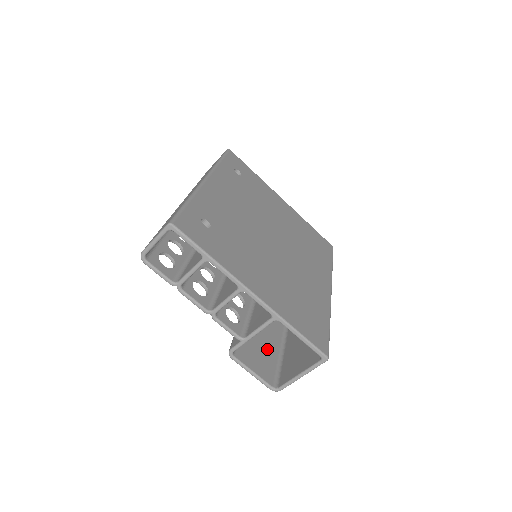
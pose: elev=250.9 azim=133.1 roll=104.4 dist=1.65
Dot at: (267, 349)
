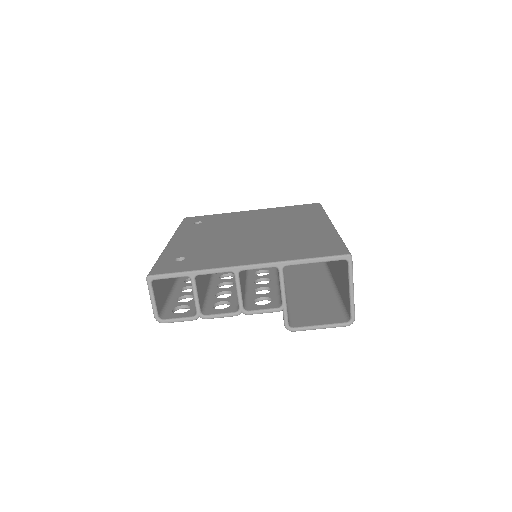
Dot at: (323, 305)
